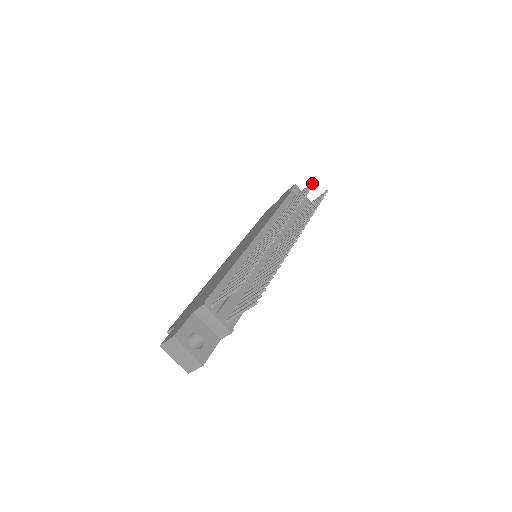
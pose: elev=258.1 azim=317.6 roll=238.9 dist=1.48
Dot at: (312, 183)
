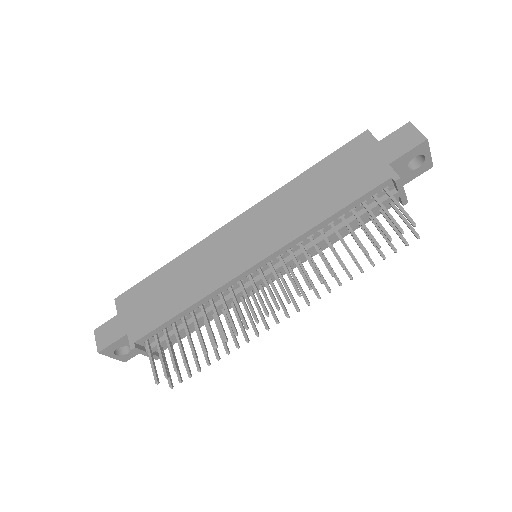
Dot at: (399, 229)
